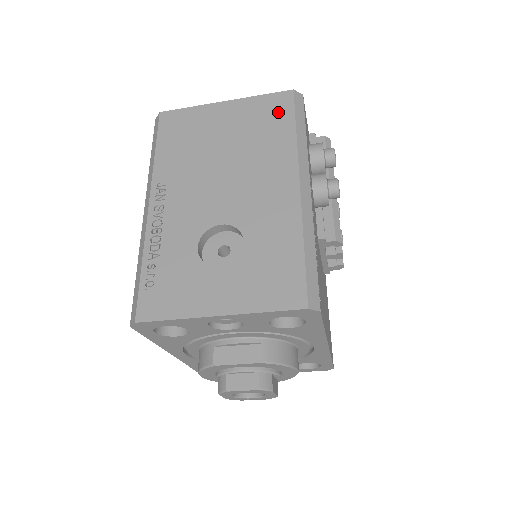
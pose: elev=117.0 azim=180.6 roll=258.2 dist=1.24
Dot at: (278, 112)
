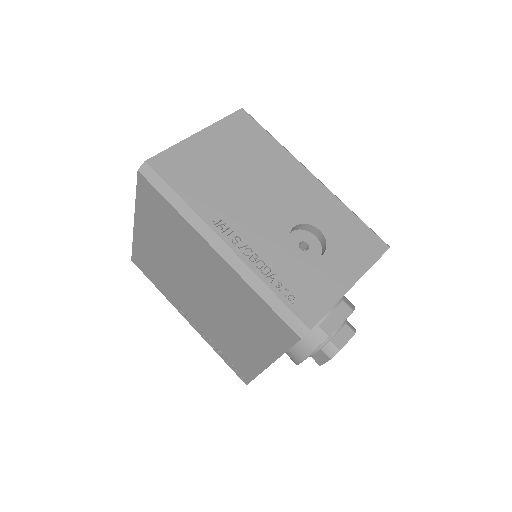
Dot at: (249, 129)
